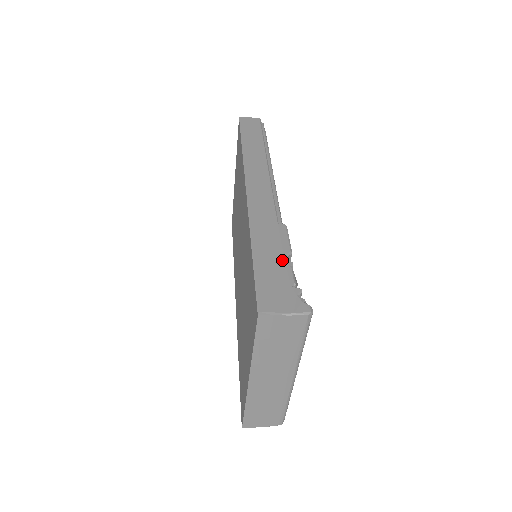
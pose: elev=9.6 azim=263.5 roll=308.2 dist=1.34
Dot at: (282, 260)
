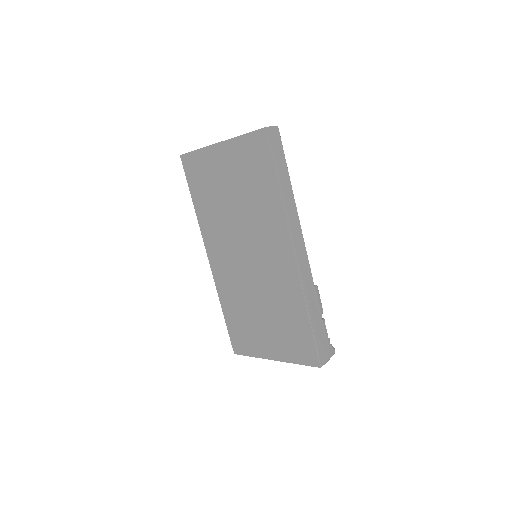
Dot at: (322, 321)
